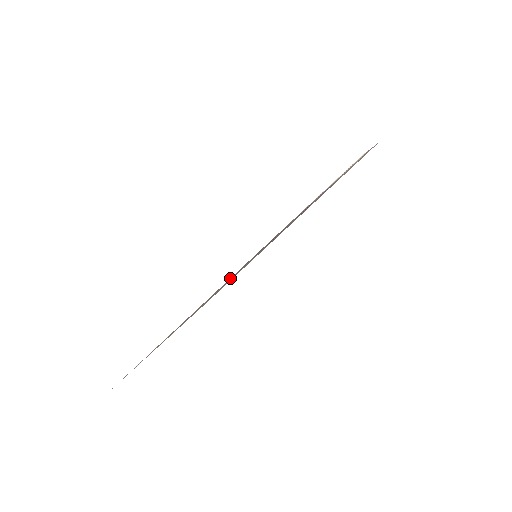
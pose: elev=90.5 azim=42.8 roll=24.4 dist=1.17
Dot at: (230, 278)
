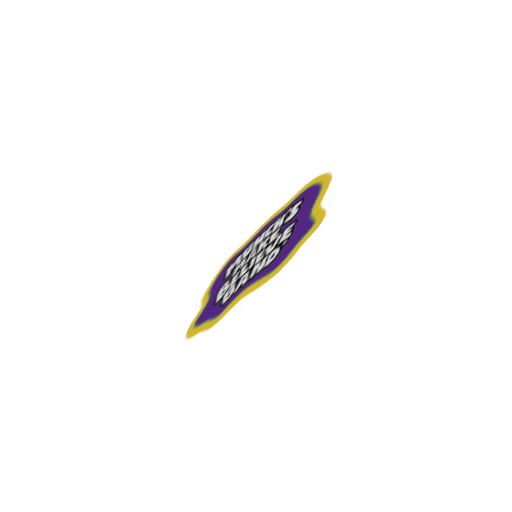
Dot at: (250, 292)
